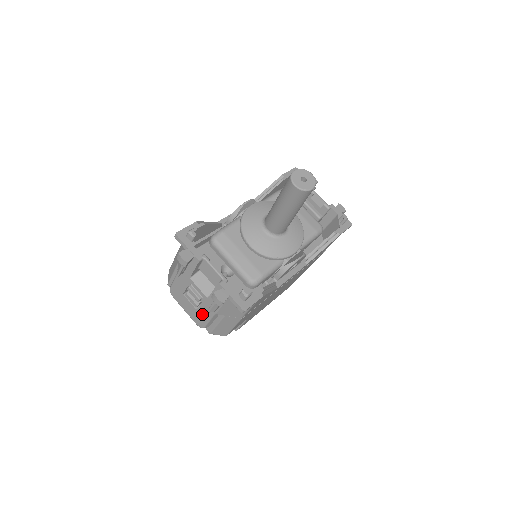
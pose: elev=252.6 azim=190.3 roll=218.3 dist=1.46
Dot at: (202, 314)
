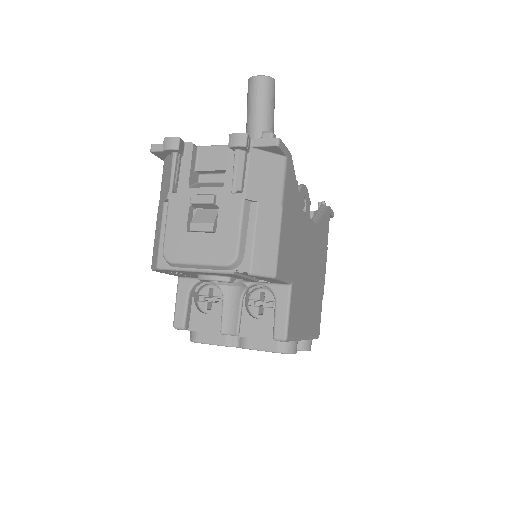
Dot at: (226, 228)
